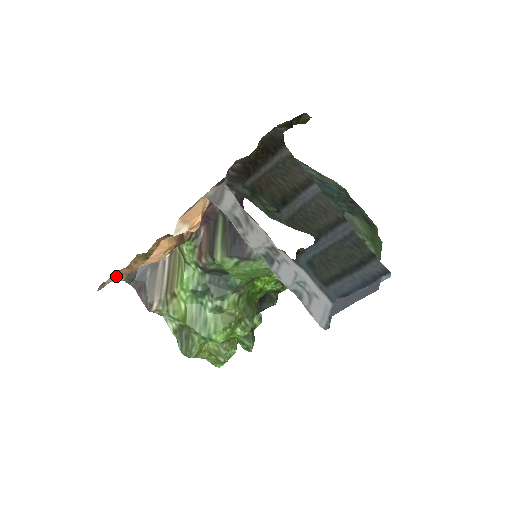
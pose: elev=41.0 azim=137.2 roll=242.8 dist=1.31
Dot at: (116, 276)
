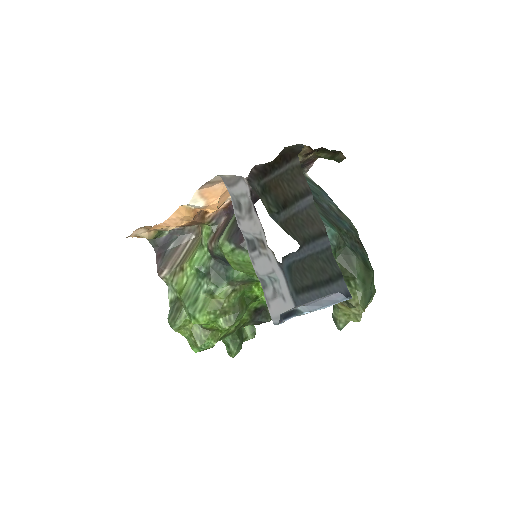
Dot at: (143, 232)
